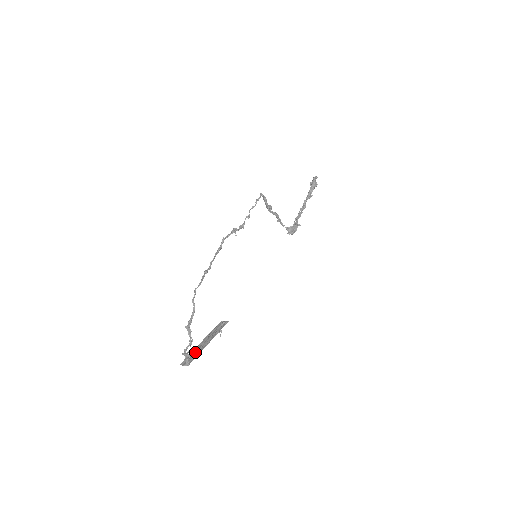
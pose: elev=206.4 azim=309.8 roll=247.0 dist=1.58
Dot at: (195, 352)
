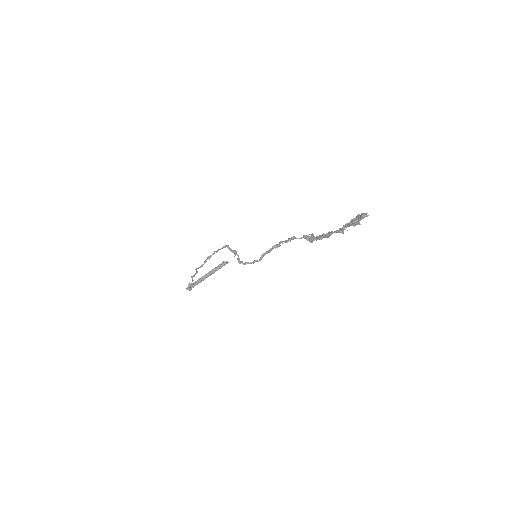
Dot at: (197, 282)
